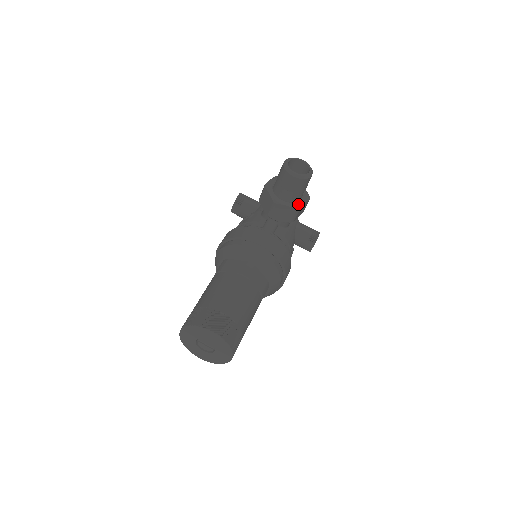
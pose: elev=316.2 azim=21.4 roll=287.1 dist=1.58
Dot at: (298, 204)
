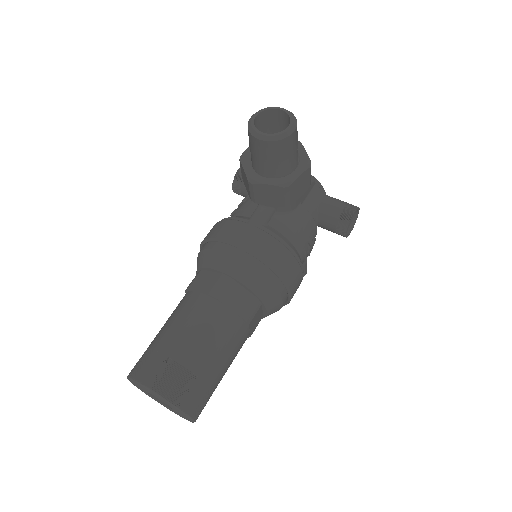
Dot at: (287, 178)
